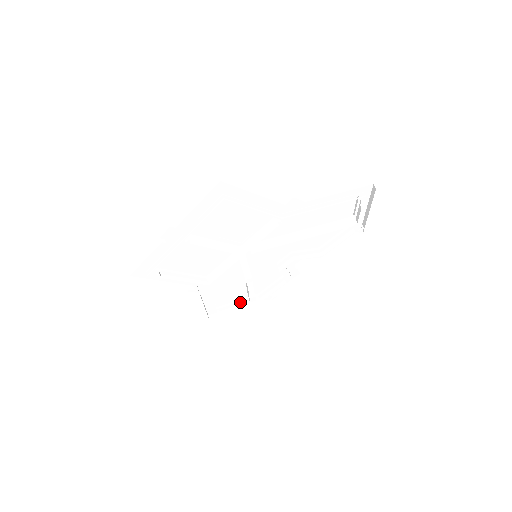
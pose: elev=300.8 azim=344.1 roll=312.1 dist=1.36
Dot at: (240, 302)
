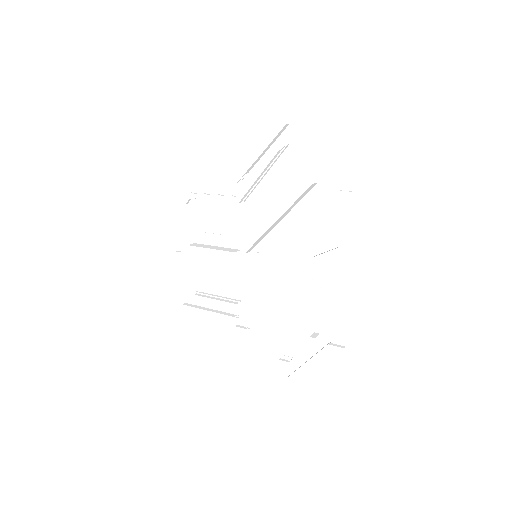
Dot at: (306, 349)
